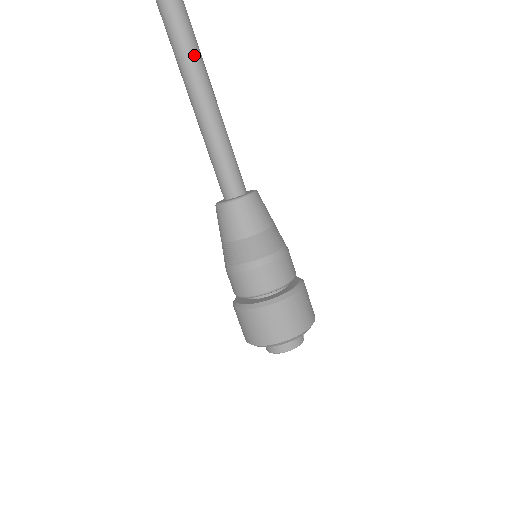
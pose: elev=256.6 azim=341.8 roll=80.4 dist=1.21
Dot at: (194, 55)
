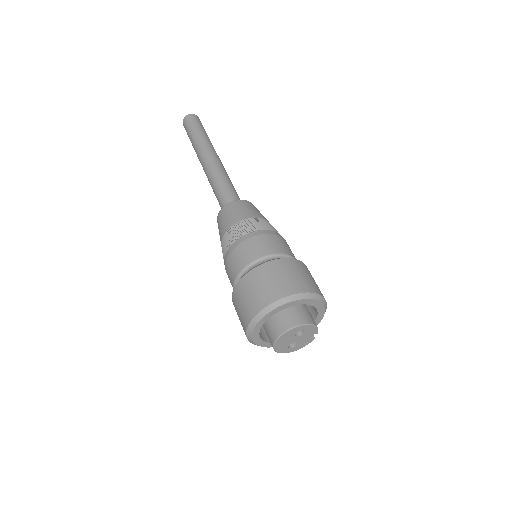
Dot at: (210, 141)
